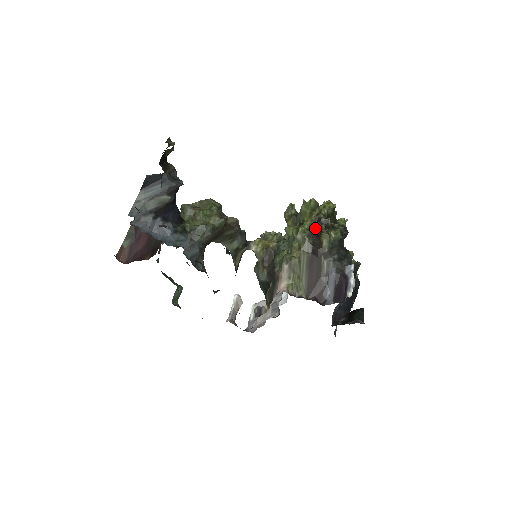
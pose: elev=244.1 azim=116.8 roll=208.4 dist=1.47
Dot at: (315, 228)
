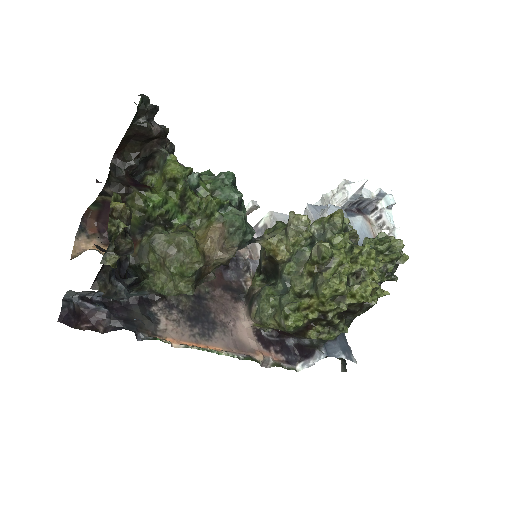
Dot at: (312, 320)
